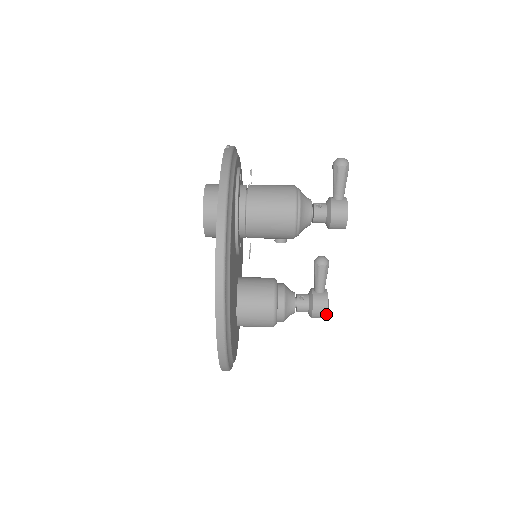
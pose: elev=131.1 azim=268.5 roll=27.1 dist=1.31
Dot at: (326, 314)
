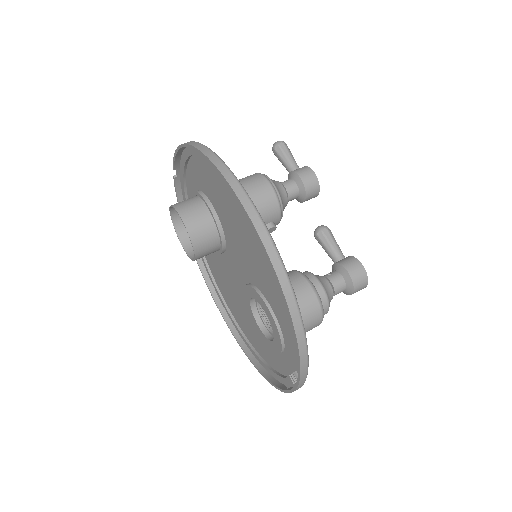
Dot at: (364, 271)
